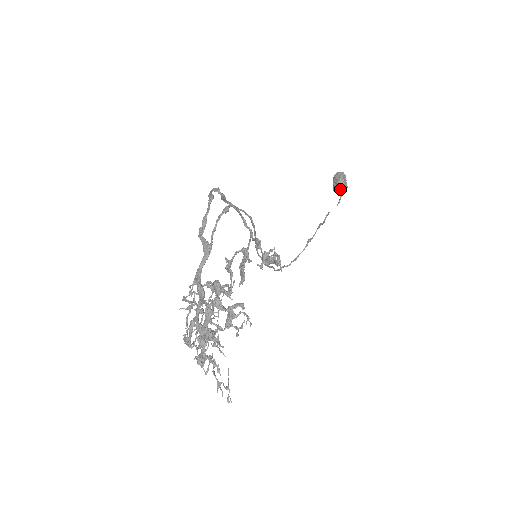
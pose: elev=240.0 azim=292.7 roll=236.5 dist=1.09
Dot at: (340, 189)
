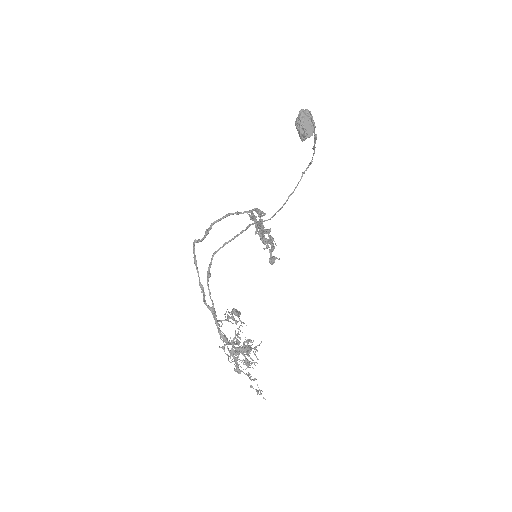
Dot at: (306, 138)
